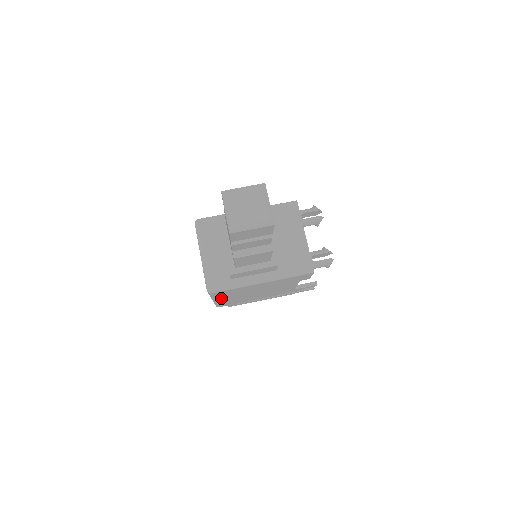
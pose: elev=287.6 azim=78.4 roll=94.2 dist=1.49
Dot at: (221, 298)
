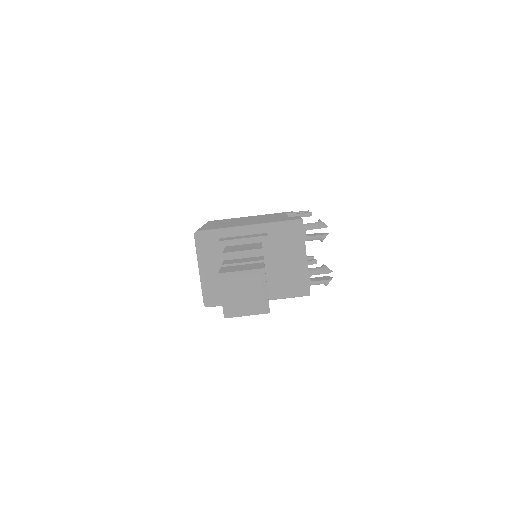
Dot at: occluded
